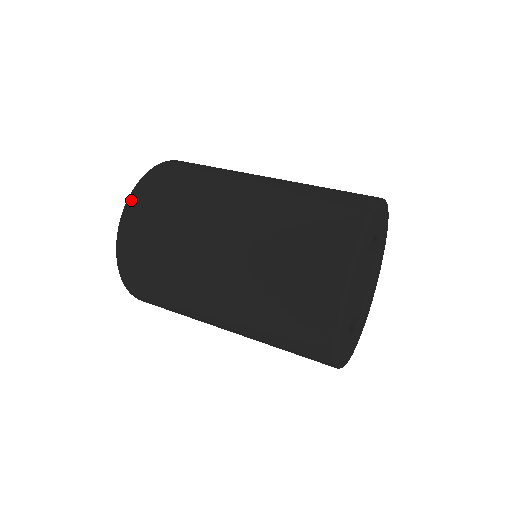
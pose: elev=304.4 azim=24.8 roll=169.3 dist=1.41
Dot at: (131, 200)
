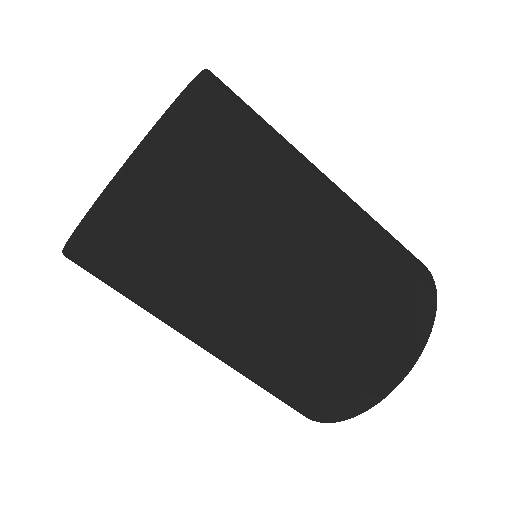
Dot at: (121, 189)
